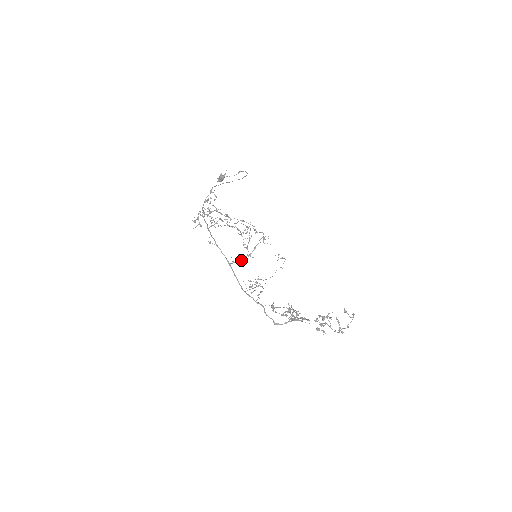
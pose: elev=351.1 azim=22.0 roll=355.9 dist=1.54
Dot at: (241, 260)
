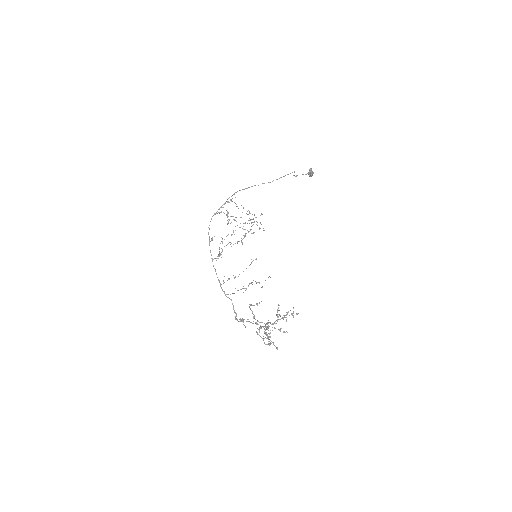
Dot at: (218, 258)
